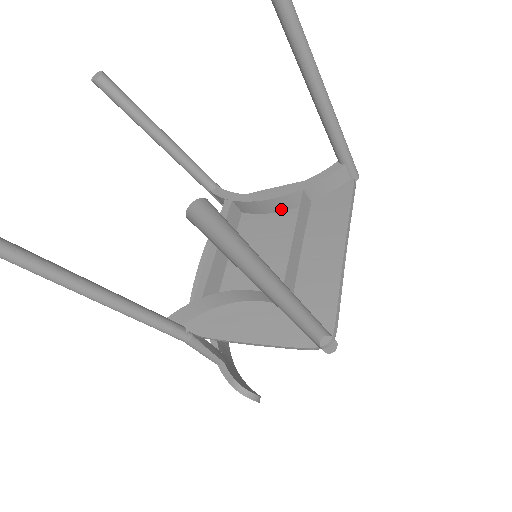
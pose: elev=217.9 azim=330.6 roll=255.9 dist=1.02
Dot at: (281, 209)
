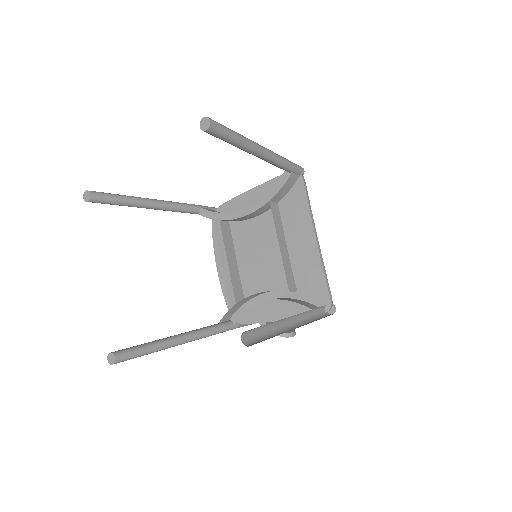
Dot at: (258, 215)
